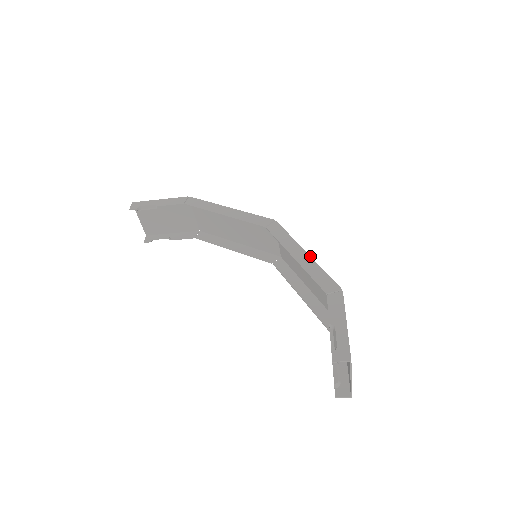
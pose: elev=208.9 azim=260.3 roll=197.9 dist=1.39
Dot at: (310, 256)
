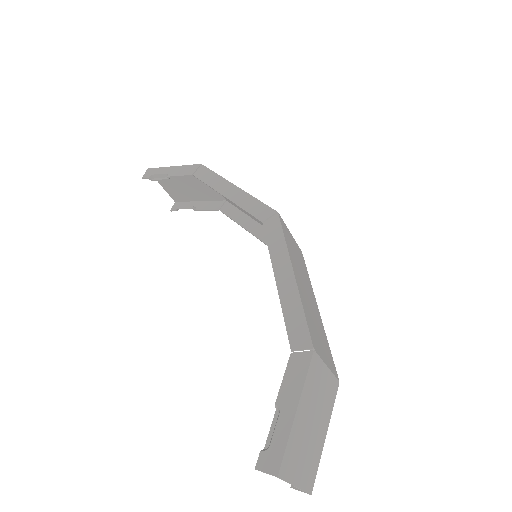
Dot at: (295, 281)
